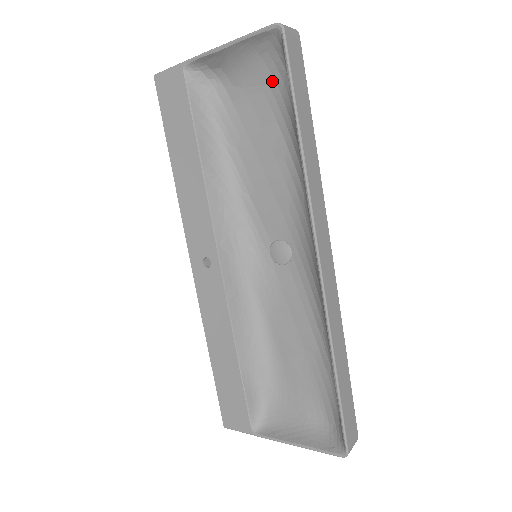
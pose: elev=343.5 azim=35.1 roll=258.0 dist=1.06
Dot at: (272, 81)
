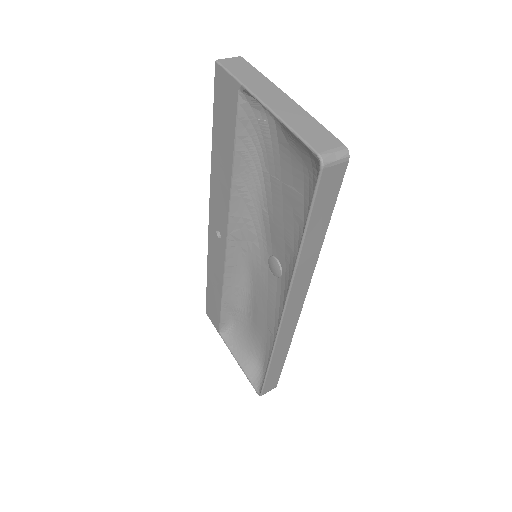
Dot at: (311, 169)
